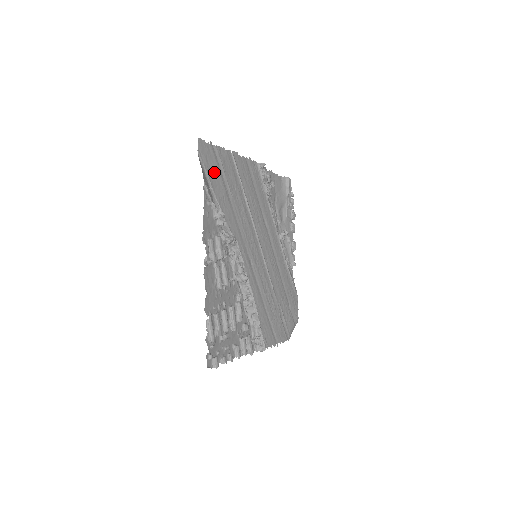
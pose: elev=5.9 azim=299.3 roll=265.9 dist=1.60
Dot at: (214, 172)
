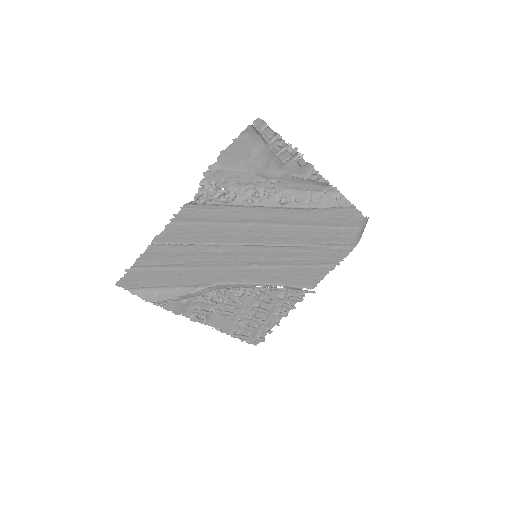
Dot at: (153, 277)
